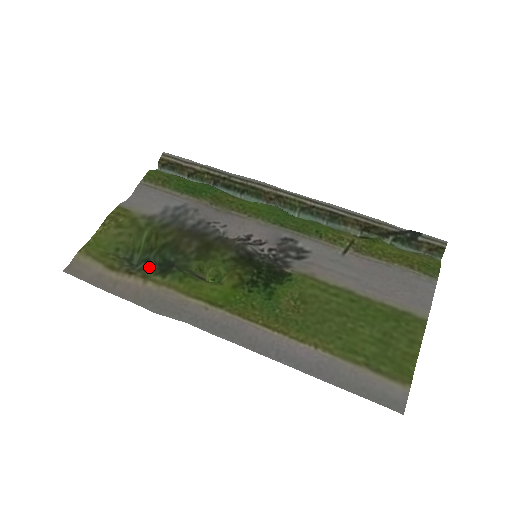
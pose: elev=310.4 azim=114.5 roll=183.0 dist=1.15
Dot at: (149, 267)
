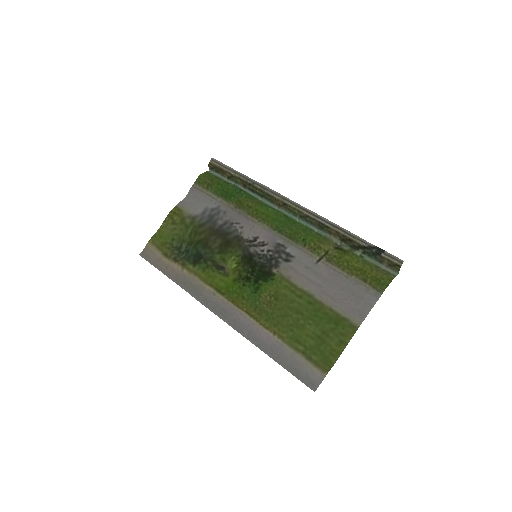
Dot at: (188, 257)
